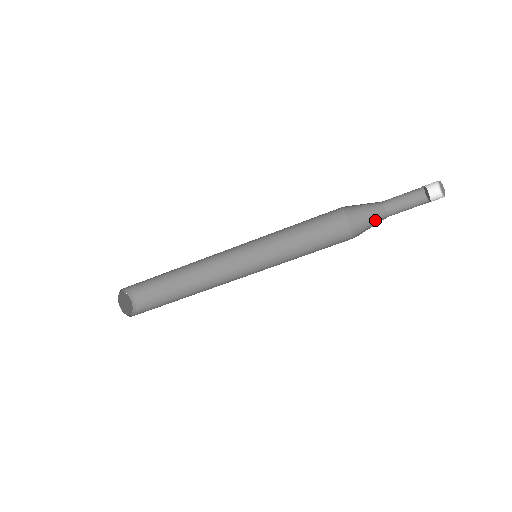
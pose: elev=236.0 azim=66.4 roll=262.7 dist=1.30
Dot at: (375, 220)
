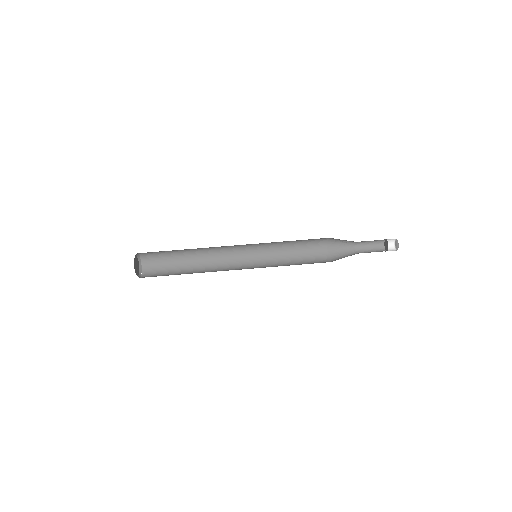
Dot at: occluded
